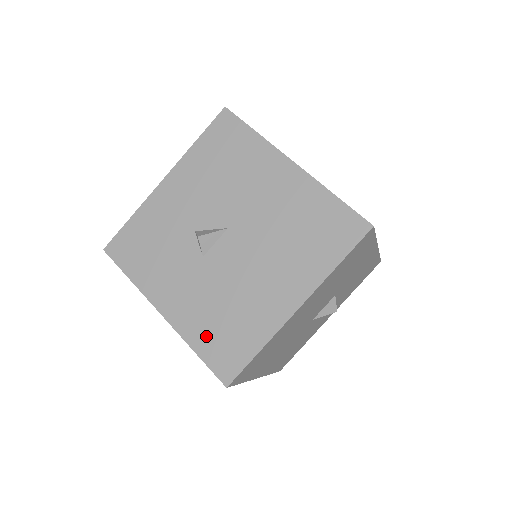
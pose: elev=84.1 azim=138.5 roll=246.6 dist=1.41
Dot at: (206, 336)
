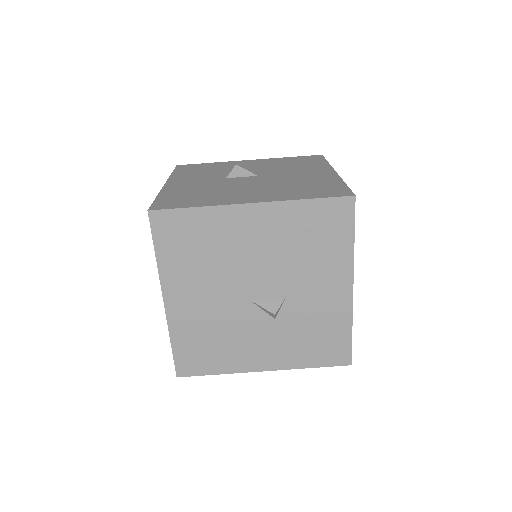
Dot at: (175, 195)
